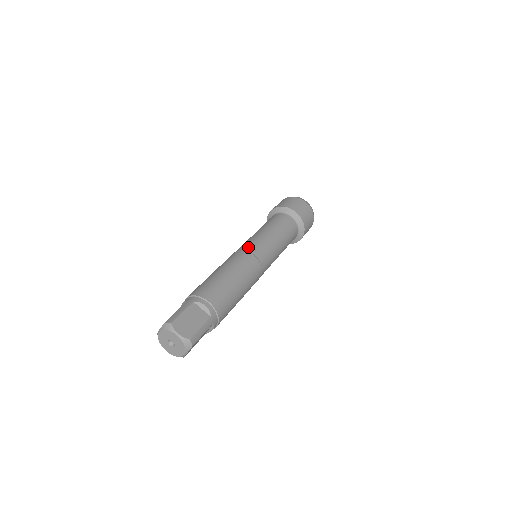
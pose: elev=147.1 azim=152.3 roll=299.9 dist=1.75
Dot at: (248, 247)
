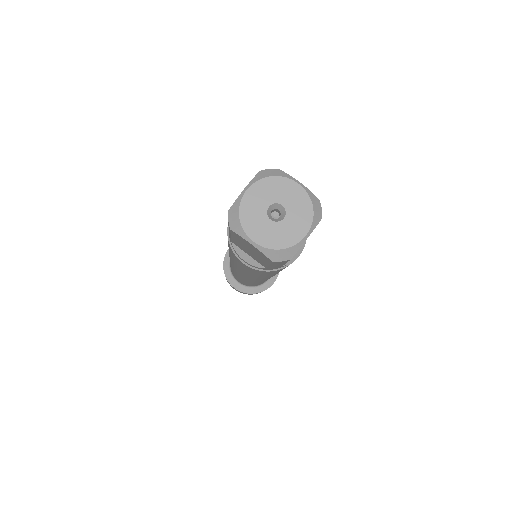
Dot at: occluded
